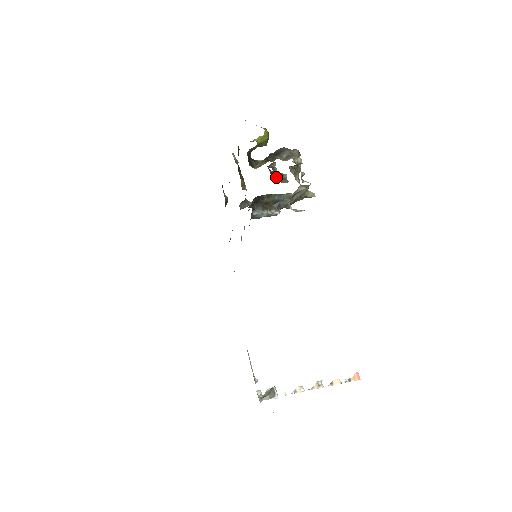
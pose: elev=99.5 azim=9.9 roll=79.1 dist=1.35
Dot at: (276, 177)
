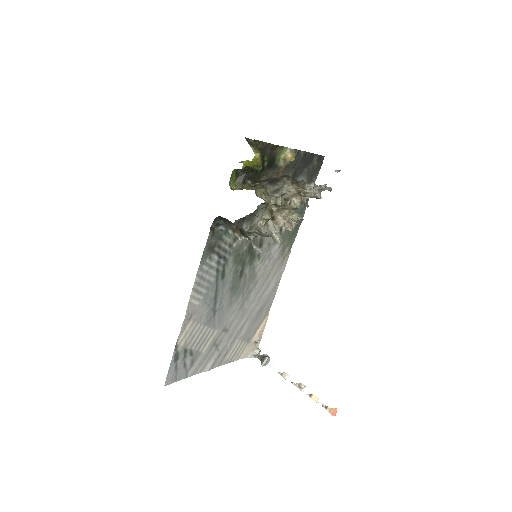
Dot at: occluded
